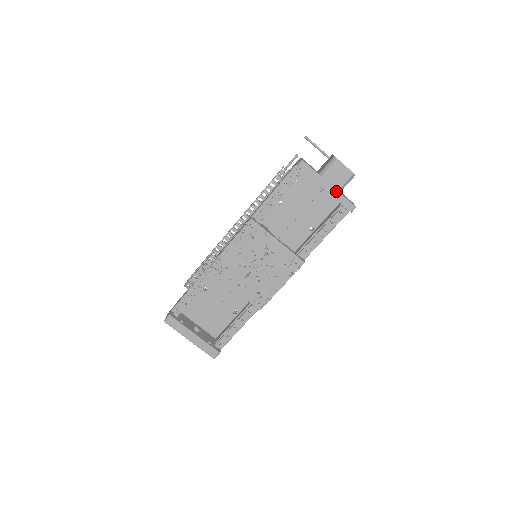
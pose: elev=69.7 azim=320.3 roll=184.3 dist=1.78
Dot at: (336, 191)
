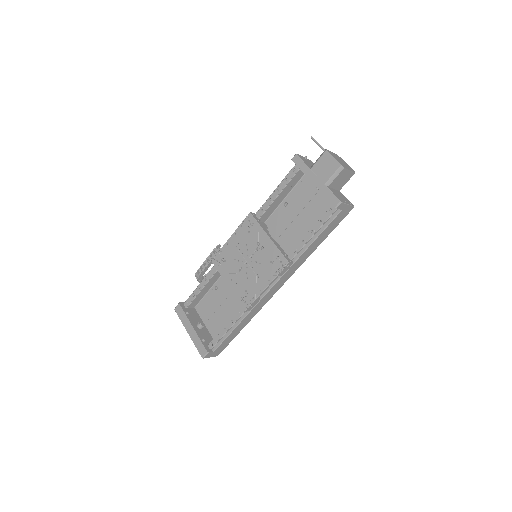
Dot at: (323, 184)
